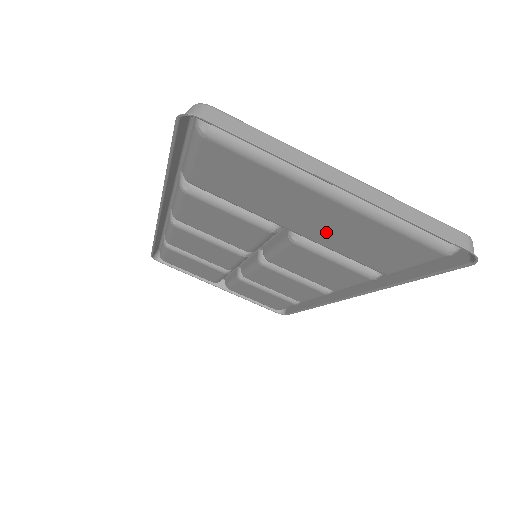
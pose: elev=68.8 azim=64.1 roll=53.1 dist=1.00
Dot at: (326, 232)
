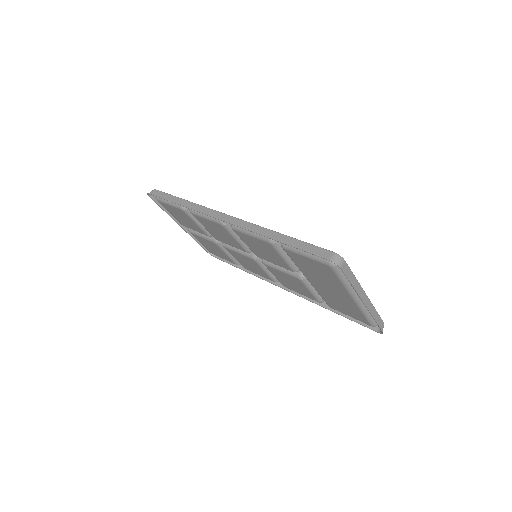
Dot at: (328, 293)
